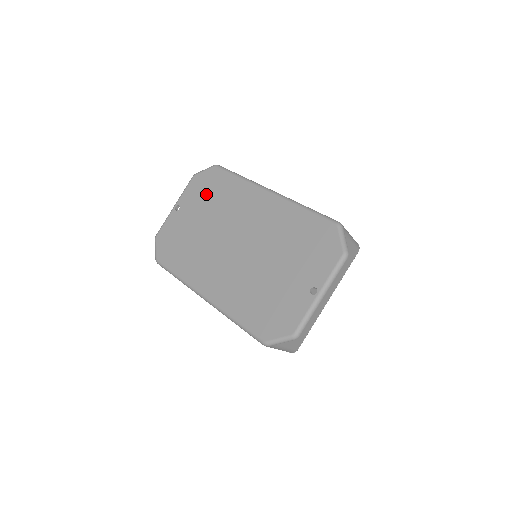
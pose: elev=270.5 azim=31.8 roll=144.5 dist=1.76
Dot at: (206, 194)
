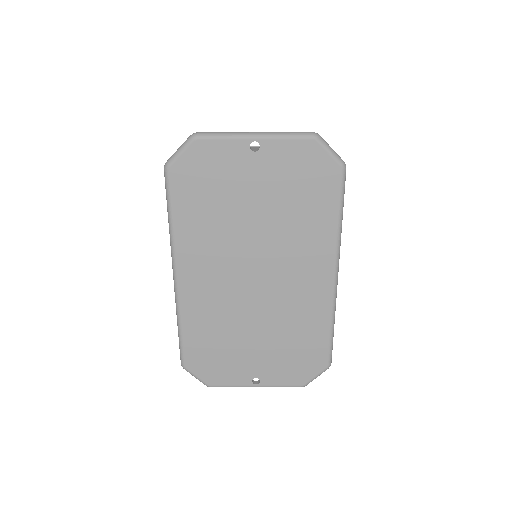
Dot at: (296, 186)
